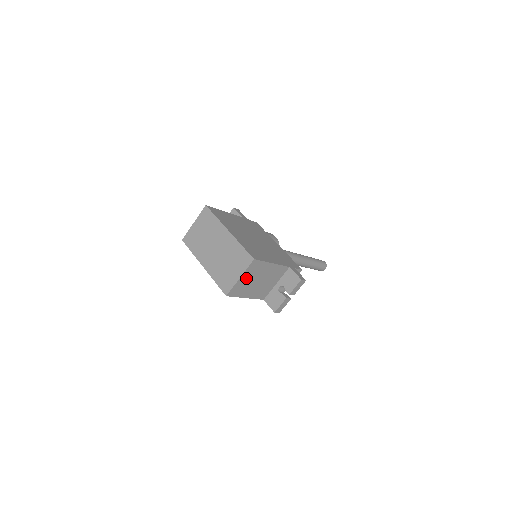
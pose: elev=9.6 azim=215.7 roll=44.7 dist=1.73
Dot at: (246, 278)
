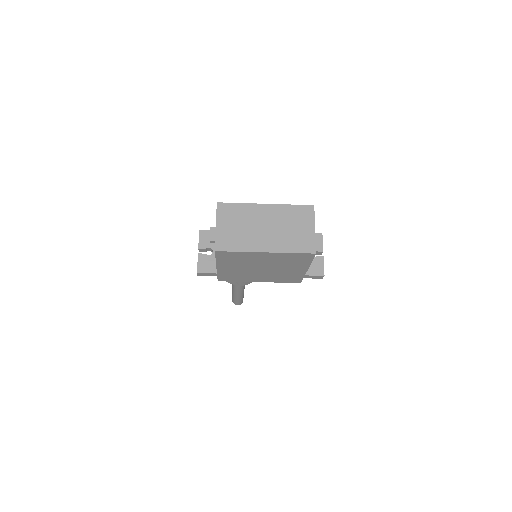
Dot at: occluded
